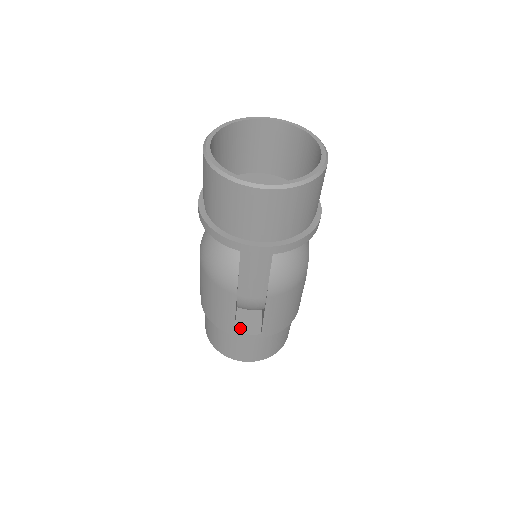
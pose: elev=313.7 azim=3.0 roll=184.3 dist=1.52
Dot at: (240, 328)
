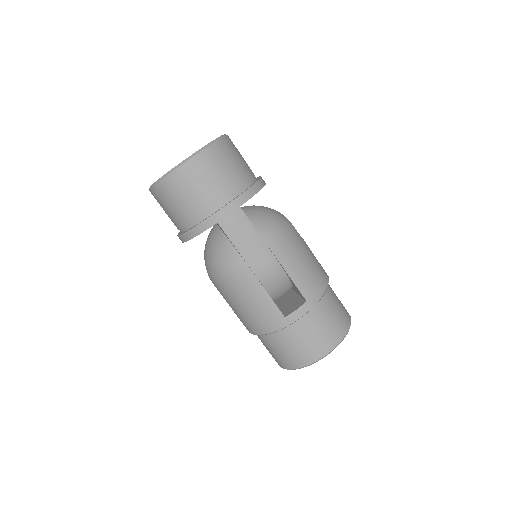
Dot at: (288, 313)
